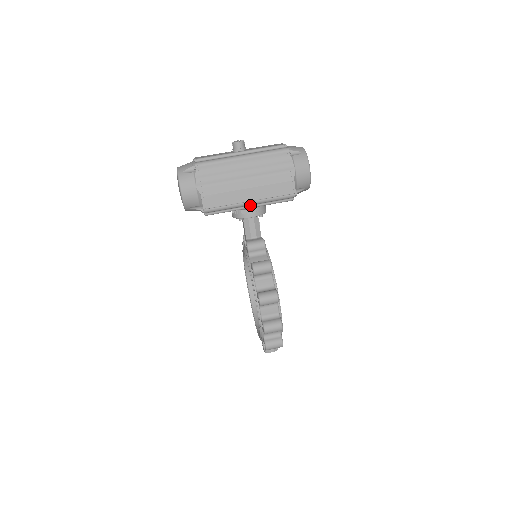
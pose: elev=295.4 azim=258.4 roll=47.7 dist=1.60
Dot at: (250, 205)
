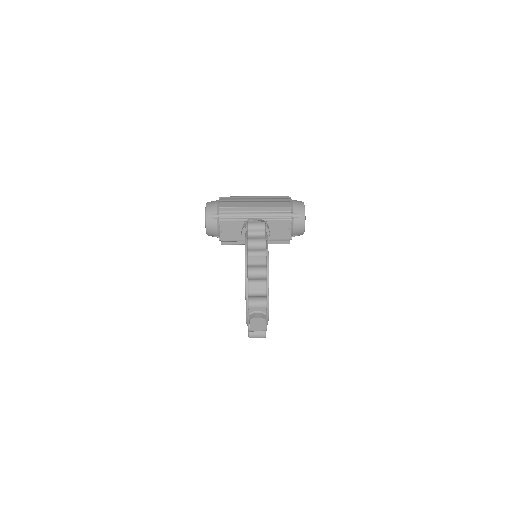
Dot at: (256, 218)
